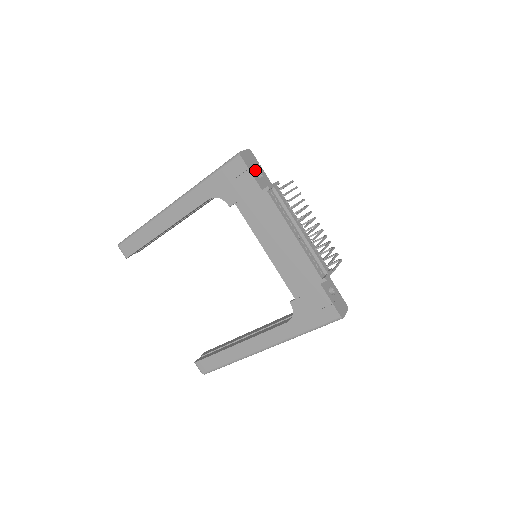
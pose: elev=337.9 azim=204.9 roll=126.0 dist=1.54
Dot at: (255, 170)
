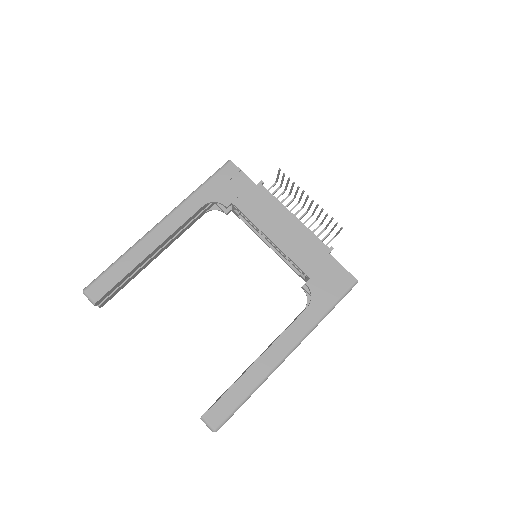
Dot at: occluded
